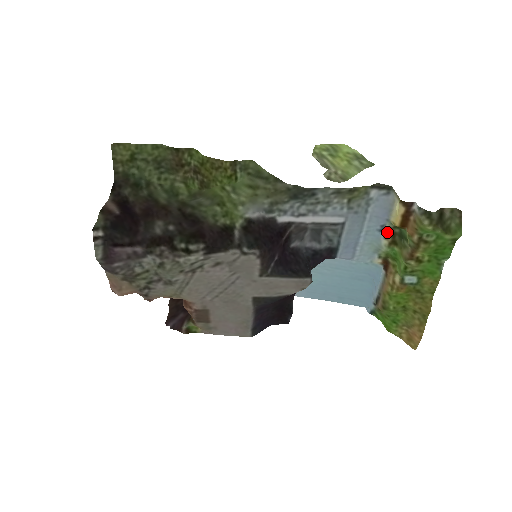
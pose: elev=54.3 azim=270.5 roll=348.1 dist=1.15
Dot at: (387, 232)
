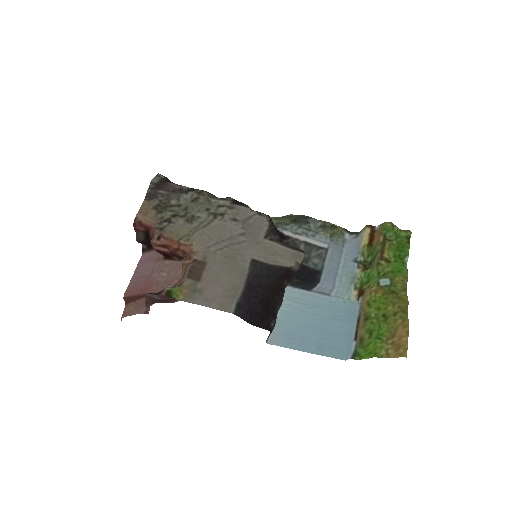
Dot at: (359, 265)
